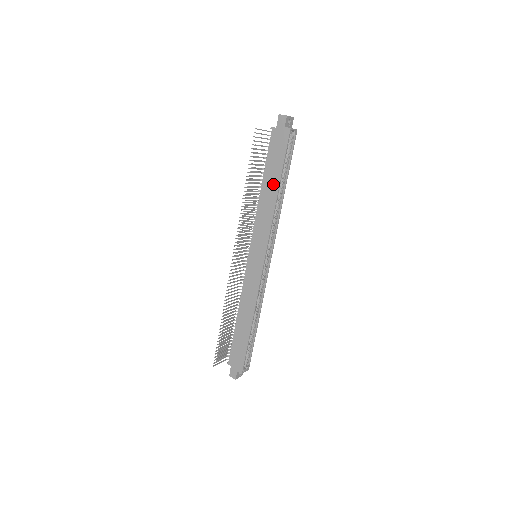
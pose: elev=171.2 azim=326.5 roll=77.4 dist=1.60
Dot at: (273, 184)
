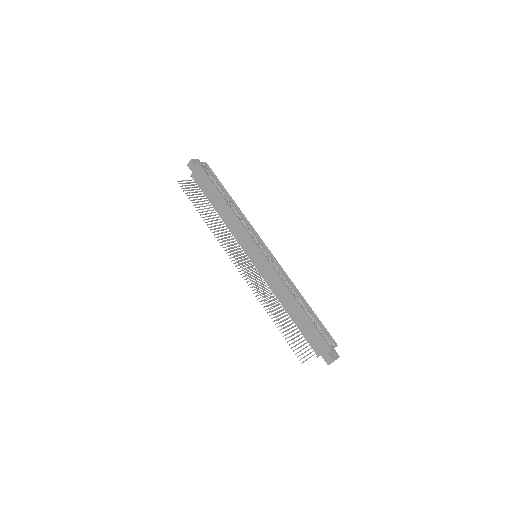
Dot at: (219, 201)
